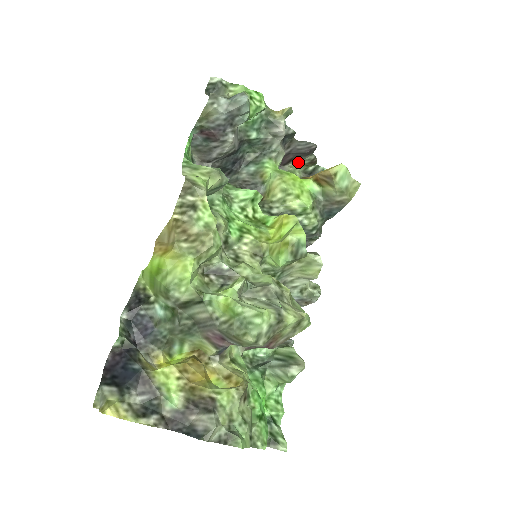
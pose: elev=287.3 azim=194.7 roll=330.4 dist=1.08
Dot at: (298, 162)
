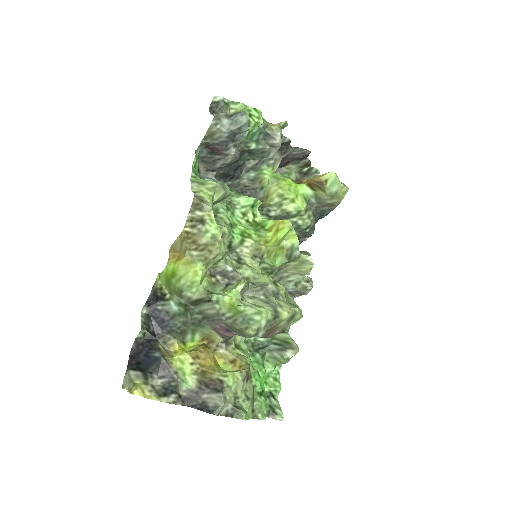
Dot at: (294, 164)
